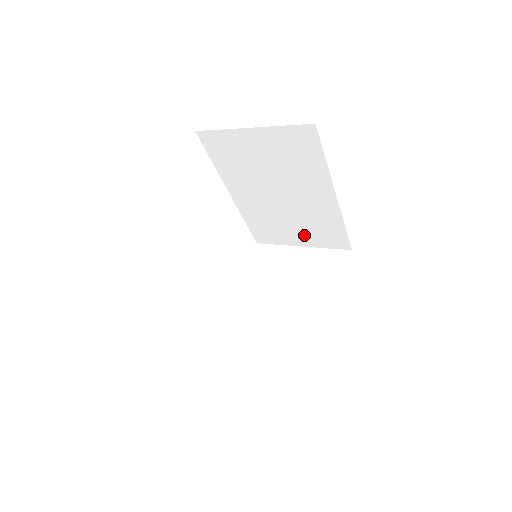
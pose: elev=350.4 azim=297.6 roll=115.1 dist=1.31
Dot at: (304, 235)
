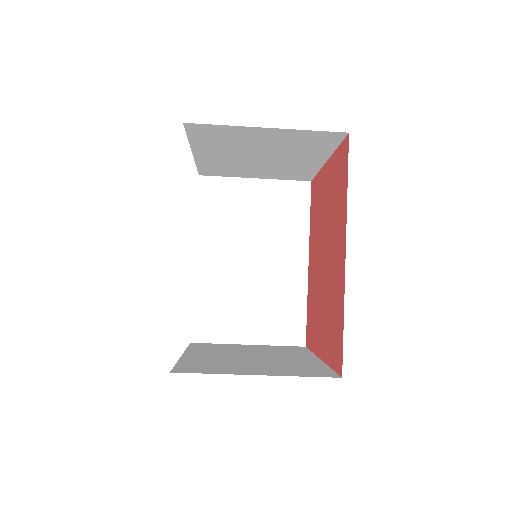
Dot at: (258, 323)
